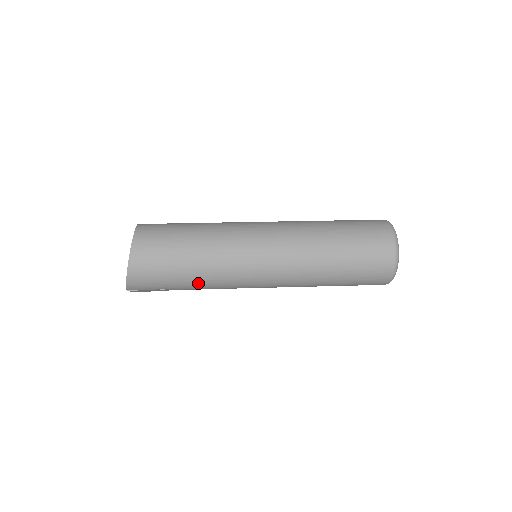
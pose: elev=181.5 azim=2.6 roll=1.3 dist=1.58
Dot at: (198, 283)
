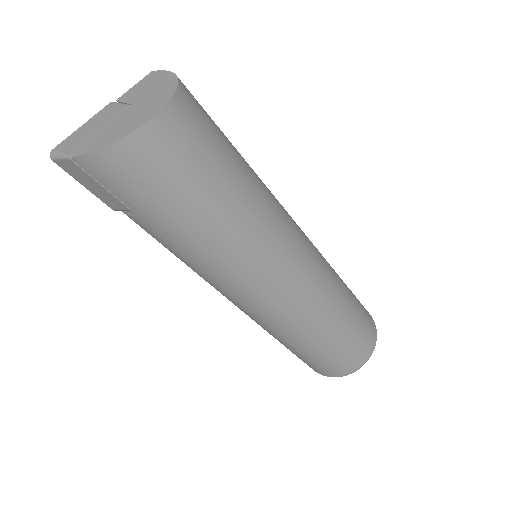
Dot at: (194, 243)
